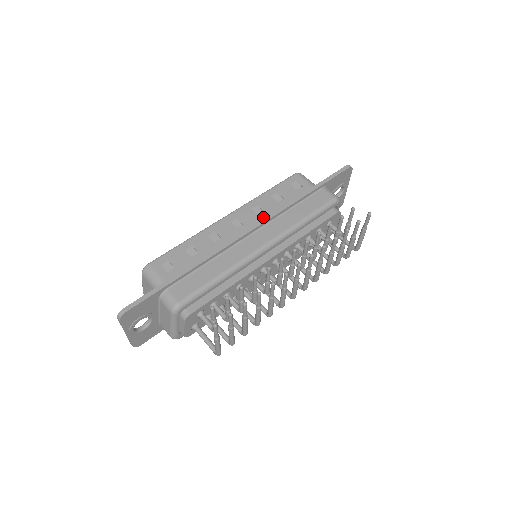
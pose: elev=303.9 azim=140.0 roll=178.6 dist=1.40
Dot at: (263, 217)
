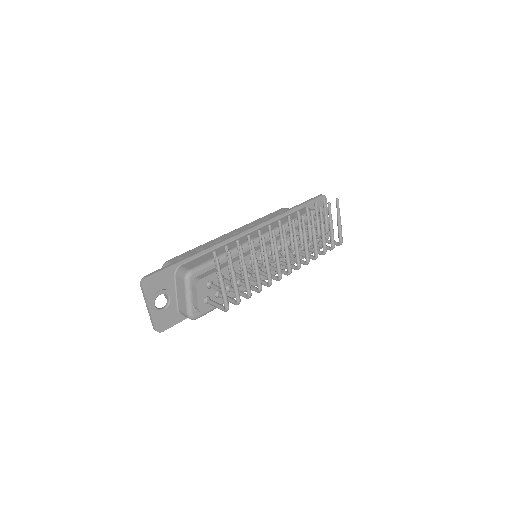
Dot at: occluded
